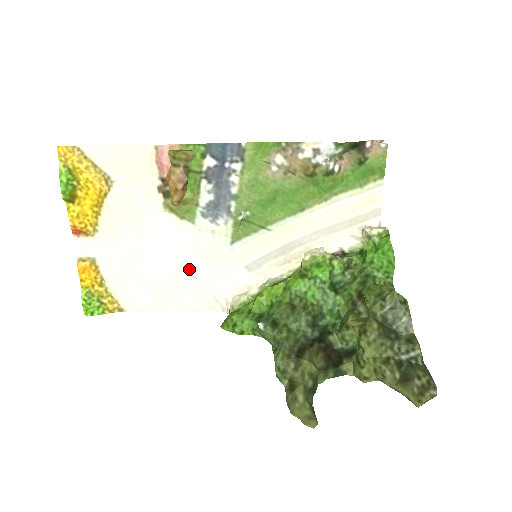
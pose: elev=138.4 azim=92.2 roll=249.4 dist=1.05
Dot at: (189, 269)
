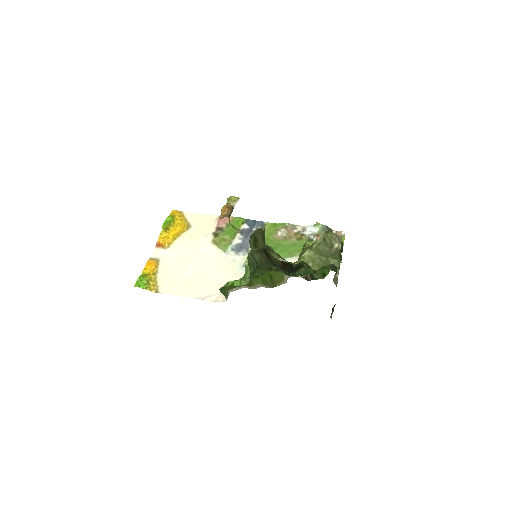
Dot at: (212, 275)
